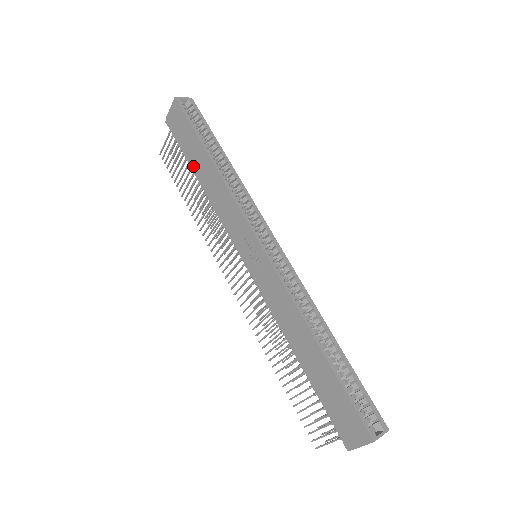
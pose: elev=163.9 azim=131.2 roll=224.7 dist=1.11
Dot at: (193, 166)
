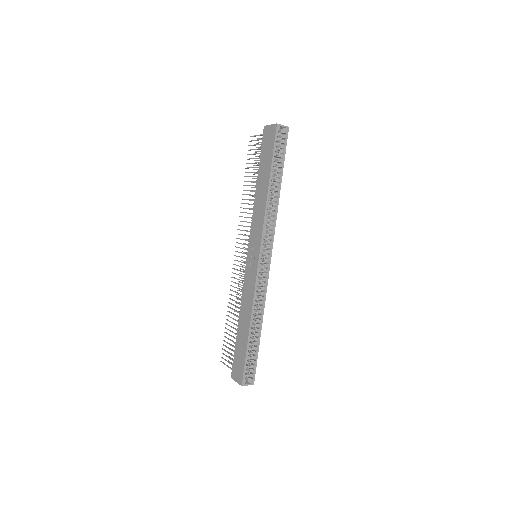
Dot at: (259, 174)
